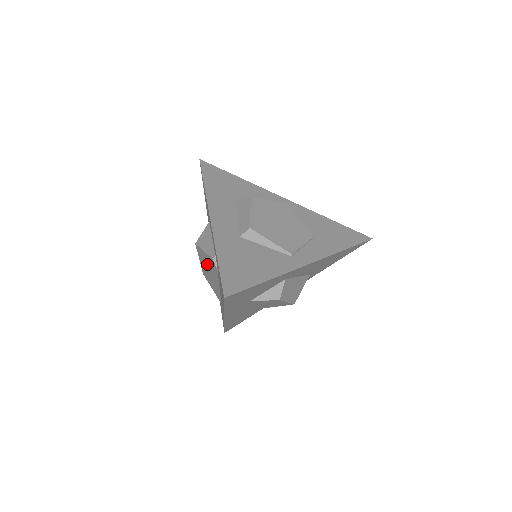
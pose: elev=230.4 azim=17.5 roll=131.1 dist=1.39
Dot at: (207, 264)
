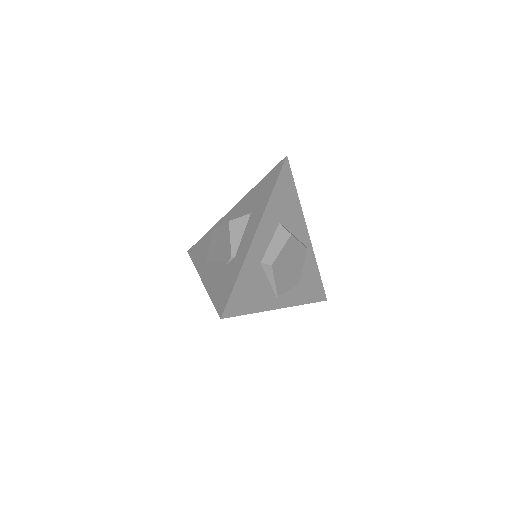
Dot at: (223, 242)
